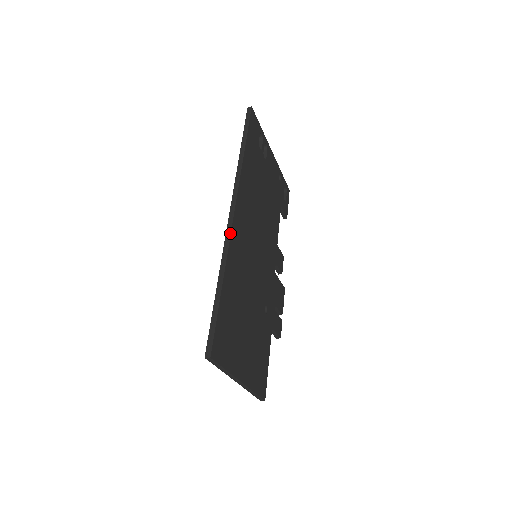
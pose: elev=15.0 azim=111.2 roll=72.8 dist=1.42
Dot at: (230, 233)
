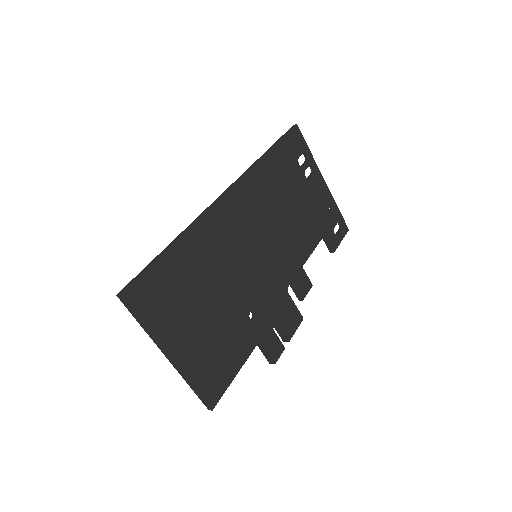
Dot at: (210, 206)
